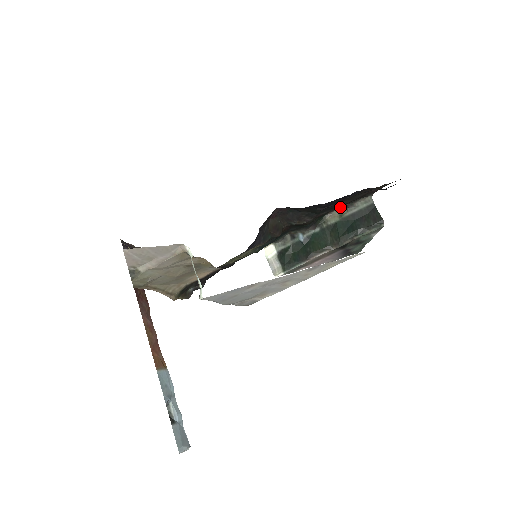
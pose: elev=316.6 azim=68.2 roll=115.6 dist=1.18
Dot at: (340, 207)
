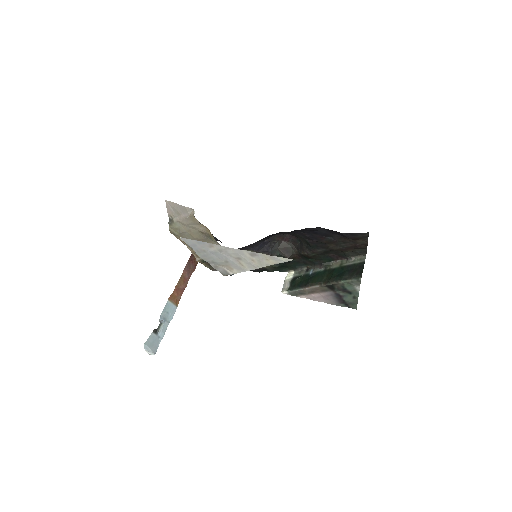
Dot at: (343, 258)
